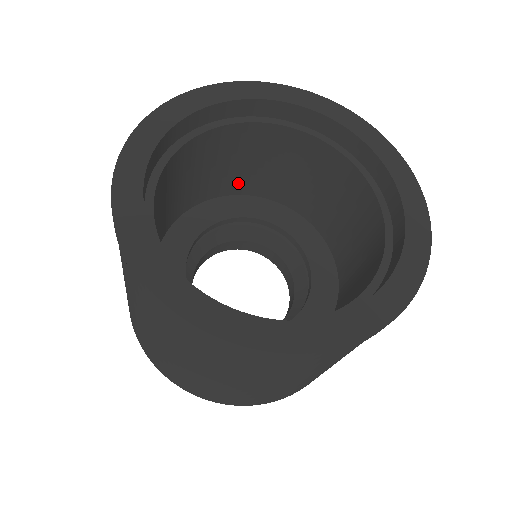
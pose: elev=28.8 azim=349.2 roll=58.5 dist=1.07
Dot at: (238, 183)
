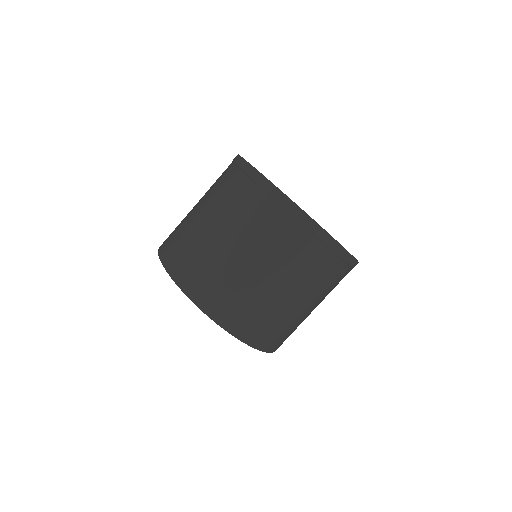
Dot at: occluded
